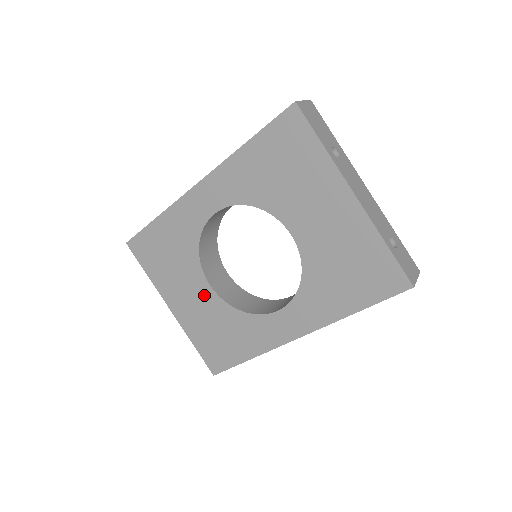
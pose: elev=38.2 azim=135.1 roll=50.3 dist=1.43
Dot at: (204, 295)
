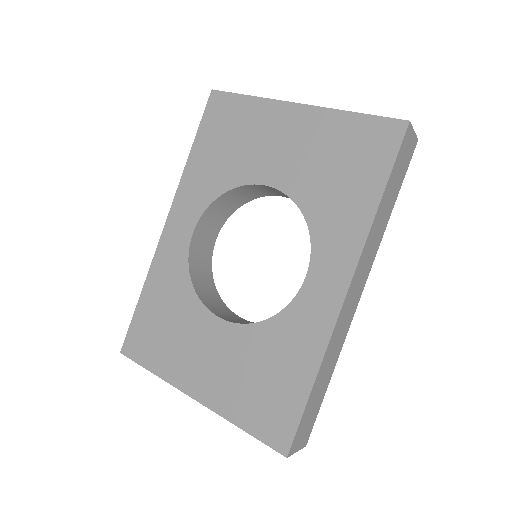
Dot at: (221, 338)
